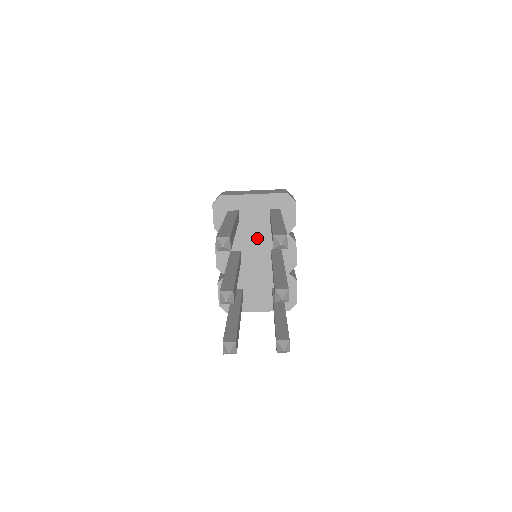
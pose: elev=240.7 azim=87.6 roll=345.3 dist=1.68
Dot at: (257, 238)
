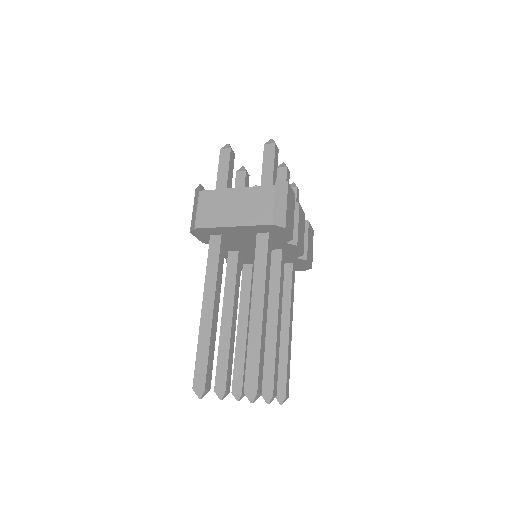
Dot at: (252, 245)
